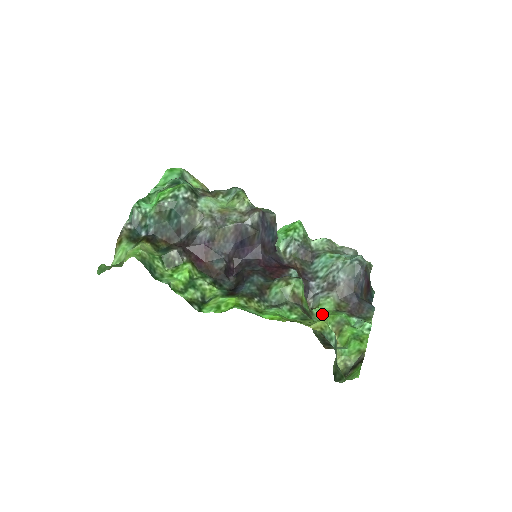
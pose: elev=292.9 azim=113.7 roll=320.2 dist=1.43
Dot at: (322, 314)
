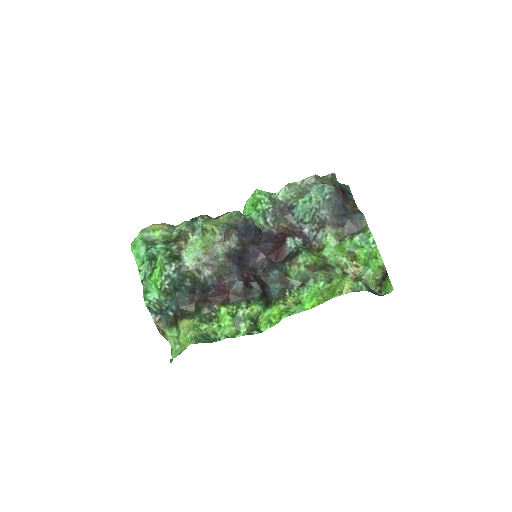
Dot at: (332, 253)
